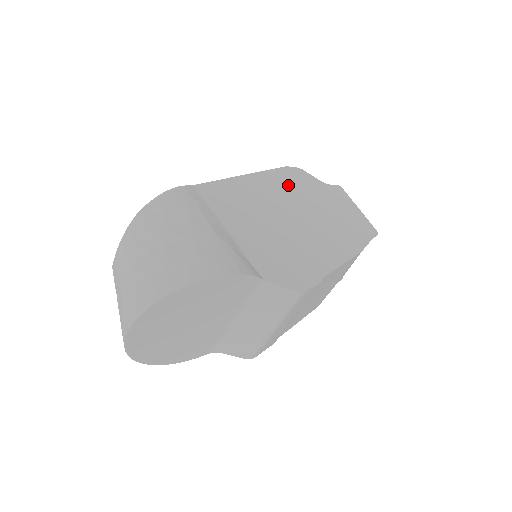
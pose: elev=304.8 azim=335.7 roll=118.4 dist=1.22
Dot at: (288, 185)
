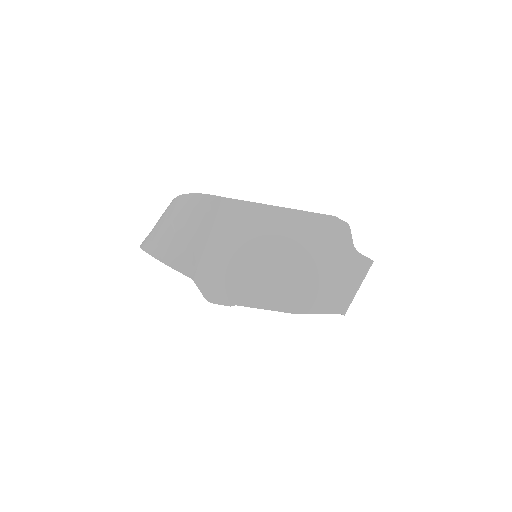
Dot at: (309, 233)
